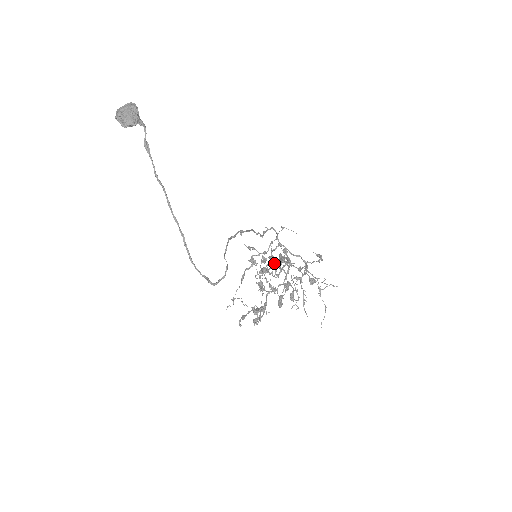
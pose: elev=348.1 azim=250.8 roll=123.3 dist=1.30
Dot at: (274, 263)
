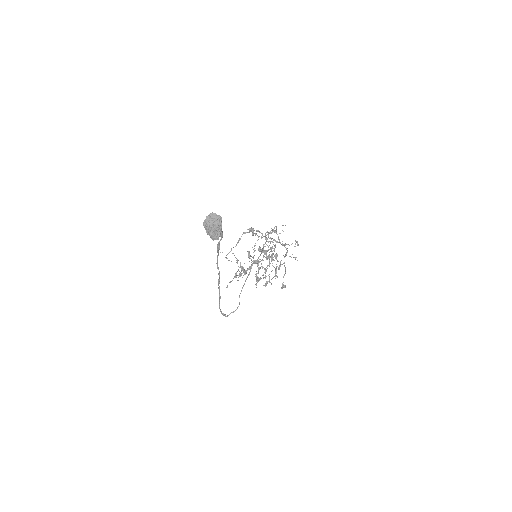
Dot at: (265, 257)
